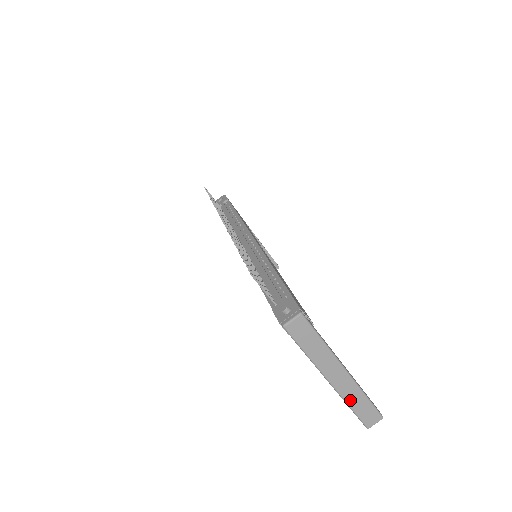
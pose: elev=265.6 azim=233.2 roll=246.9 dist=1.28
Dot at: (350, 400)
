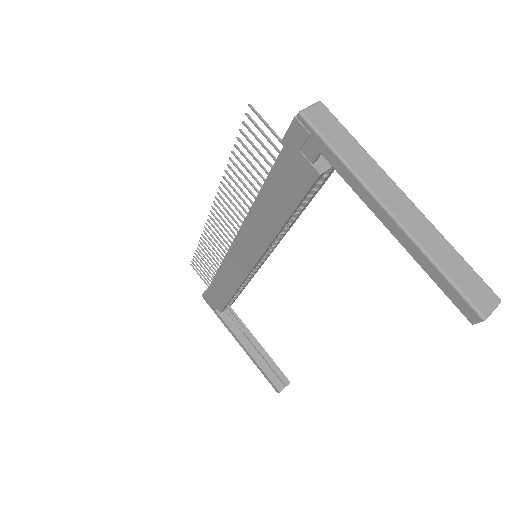
Dot at: (432, 251)
